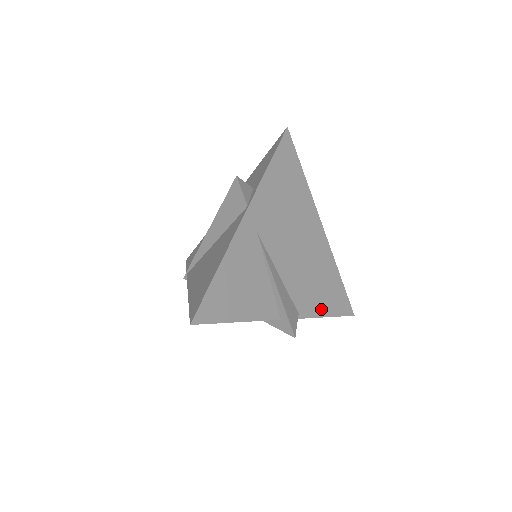
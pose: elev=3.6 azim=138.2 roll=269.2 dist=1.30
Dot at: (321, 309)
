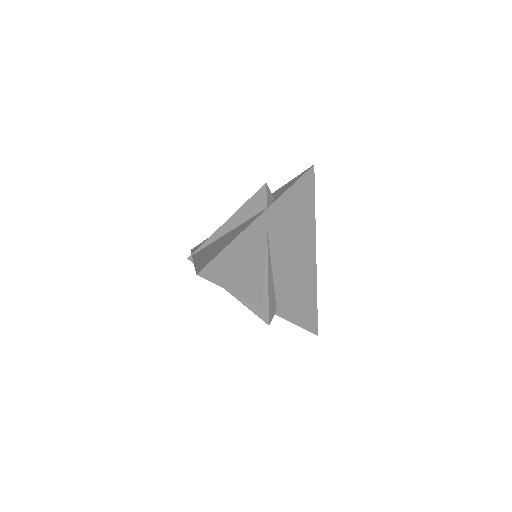
Dot at: (294, 316)
